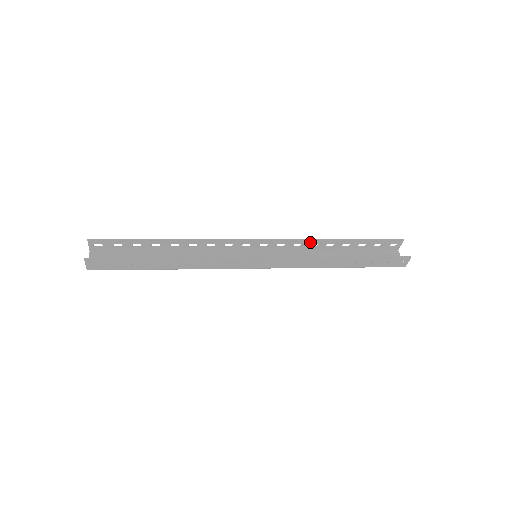
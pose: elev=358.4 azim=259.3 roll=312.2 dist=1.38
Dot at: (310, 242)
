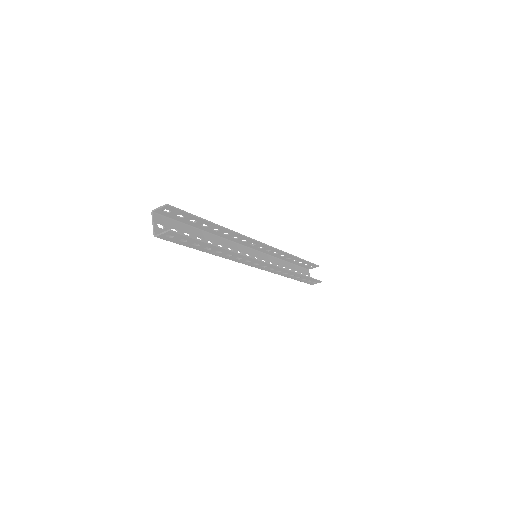
Dot at: (284, 254)
